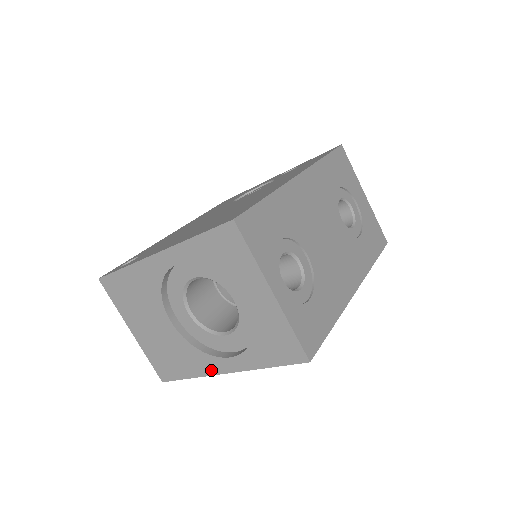
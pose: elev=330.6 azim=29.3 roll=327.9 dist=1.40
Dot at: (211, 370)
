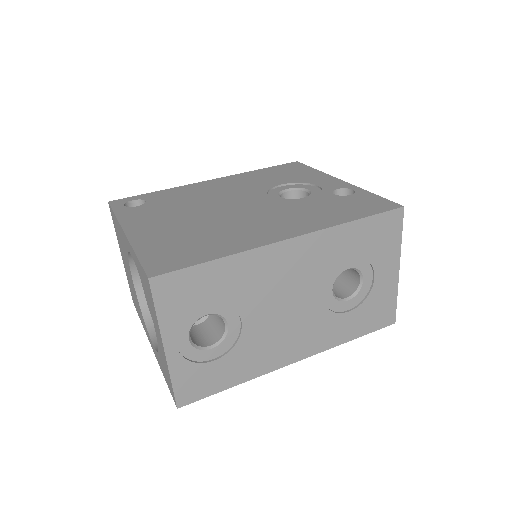
Dot at: occluded
